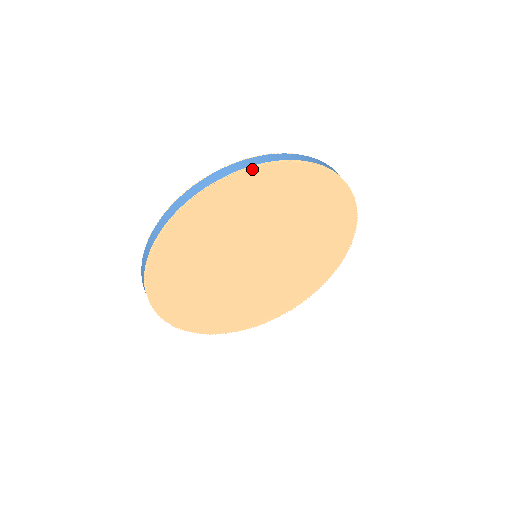
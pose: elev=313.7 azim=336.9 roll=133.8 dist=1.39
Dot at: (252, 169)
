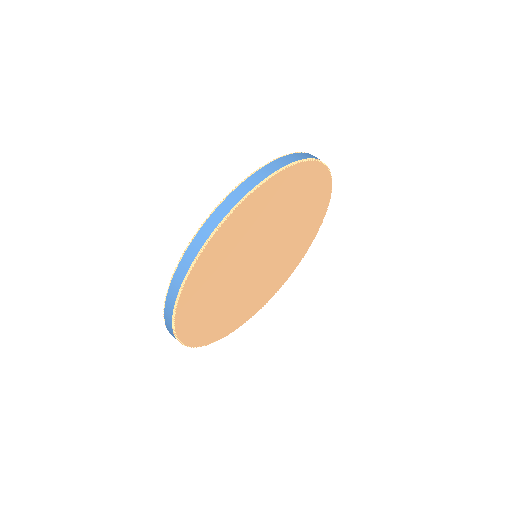
Dot at: (194, 266)
